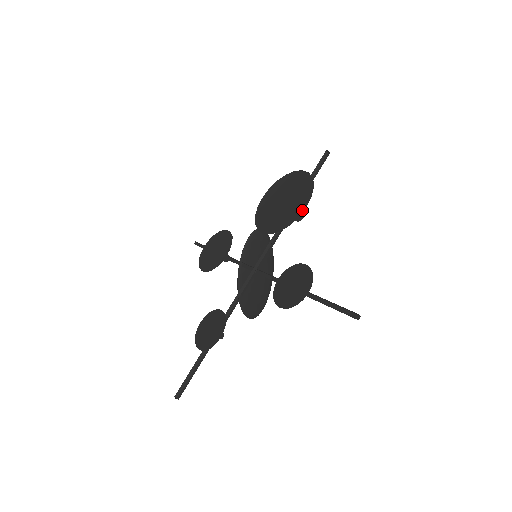
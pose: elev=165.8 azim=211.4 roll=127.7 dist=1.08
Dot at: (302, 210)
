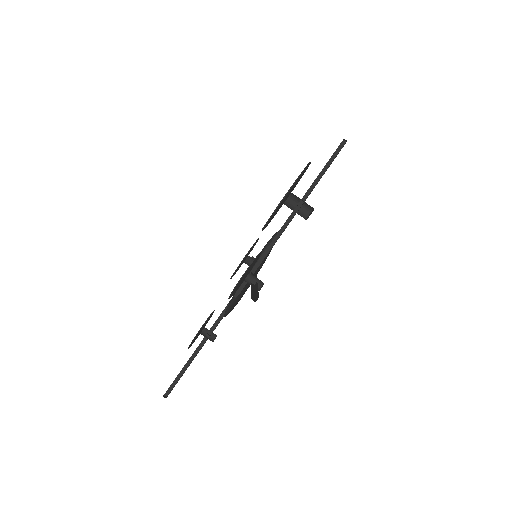
Dot at: (286, 199)
